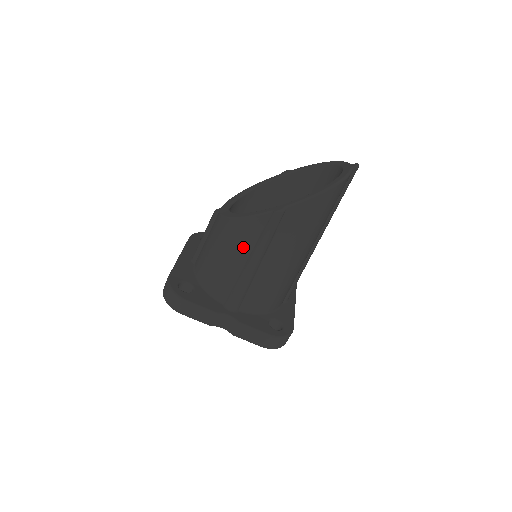
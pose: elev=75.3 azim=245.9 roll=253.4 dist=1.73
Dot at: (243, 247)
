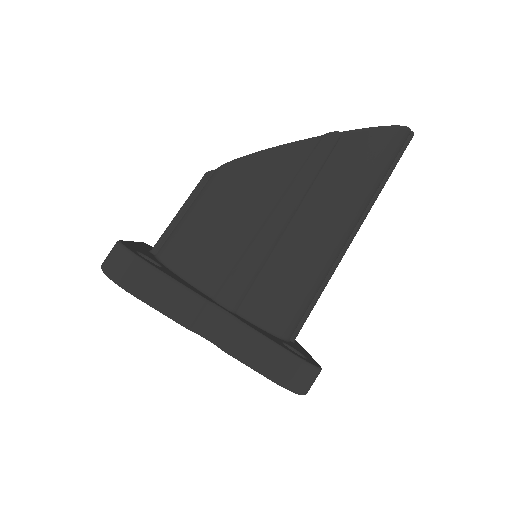
Dot at: (264, 193)
